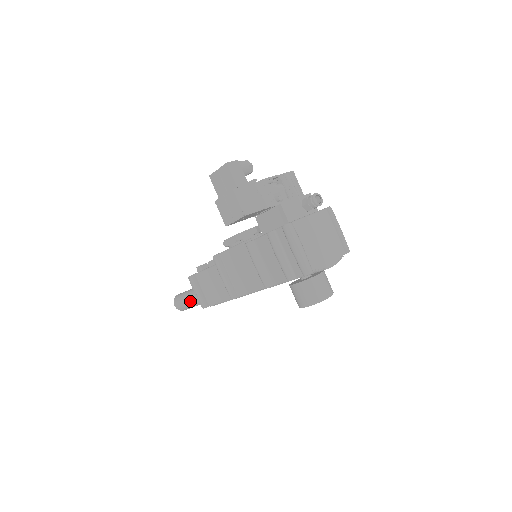
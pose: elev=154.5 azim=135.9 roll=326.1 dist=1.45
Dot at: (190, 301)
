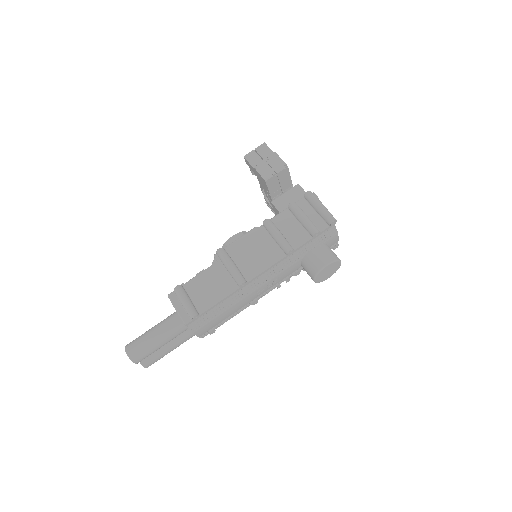
Dot at: (160, 331)
